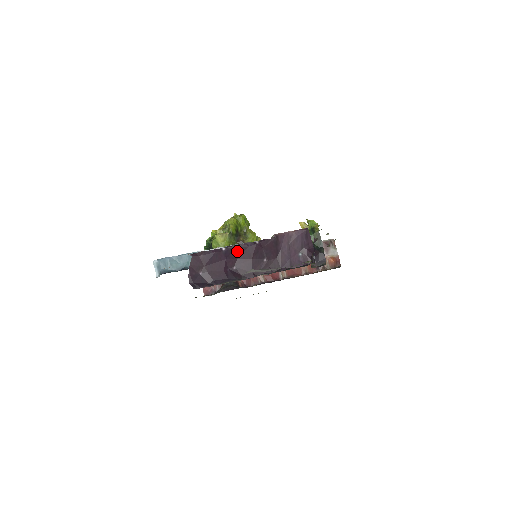
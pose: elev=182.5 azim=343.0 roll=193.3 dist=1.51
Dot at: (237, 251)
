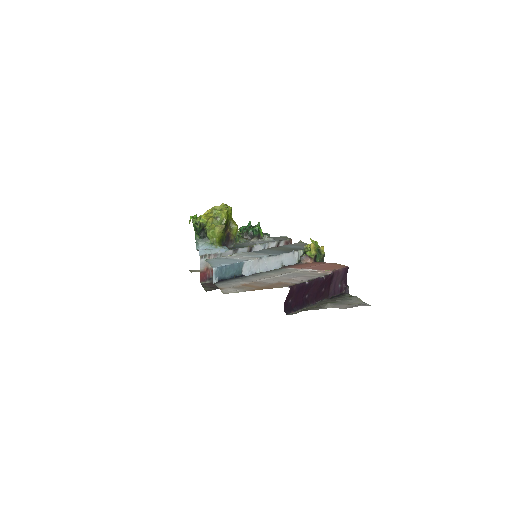
Dot at: (312, 284)
